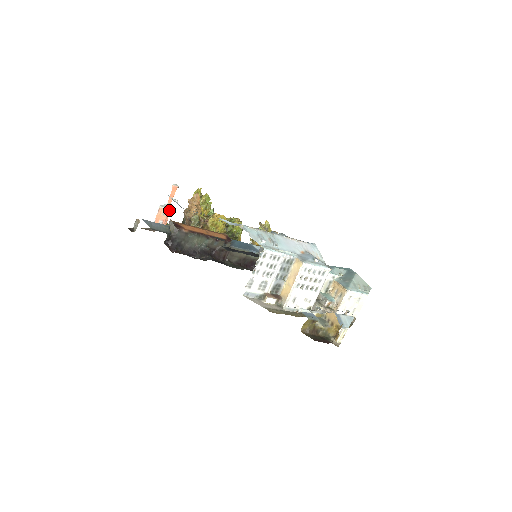
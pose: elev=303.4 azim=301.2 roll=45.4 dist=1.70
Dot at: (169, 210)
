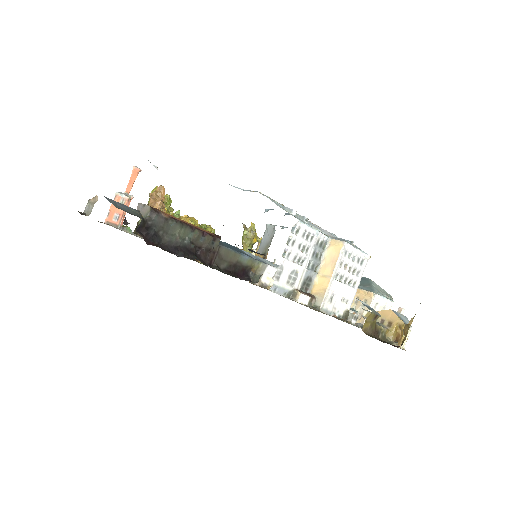
Dot at: (129, 200)
